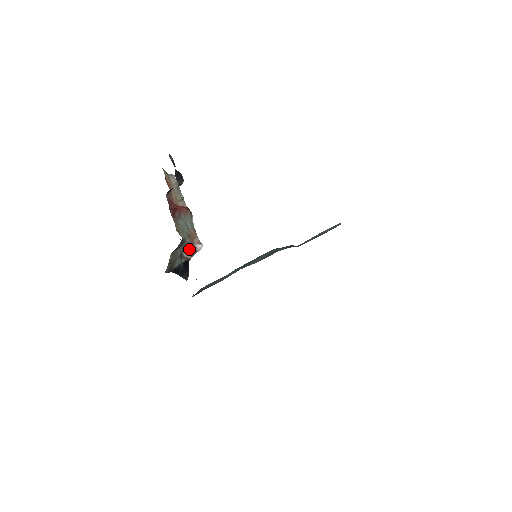
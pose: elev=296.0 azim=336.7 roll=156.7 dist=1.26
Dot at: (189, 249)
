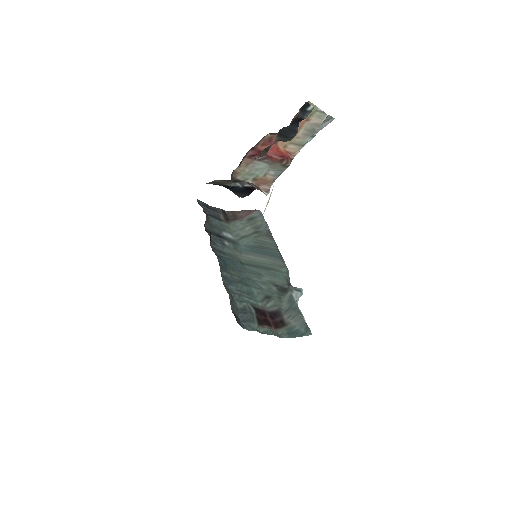
Dot at: occluded
